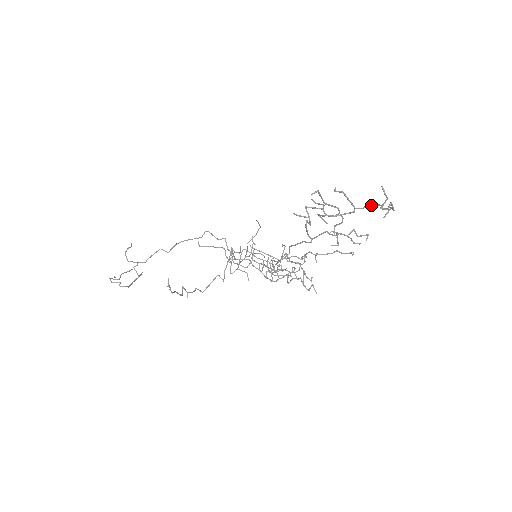
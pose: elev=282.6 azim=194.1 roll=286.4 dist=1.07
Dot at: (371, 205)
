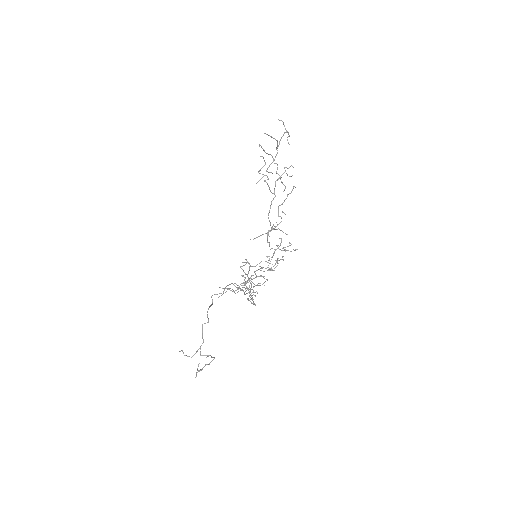
Dot at: occluded
